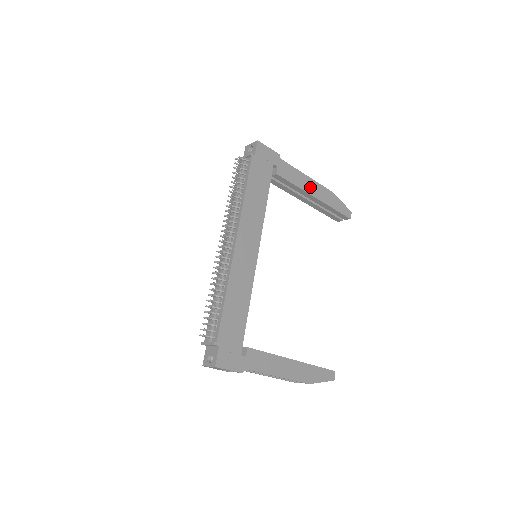
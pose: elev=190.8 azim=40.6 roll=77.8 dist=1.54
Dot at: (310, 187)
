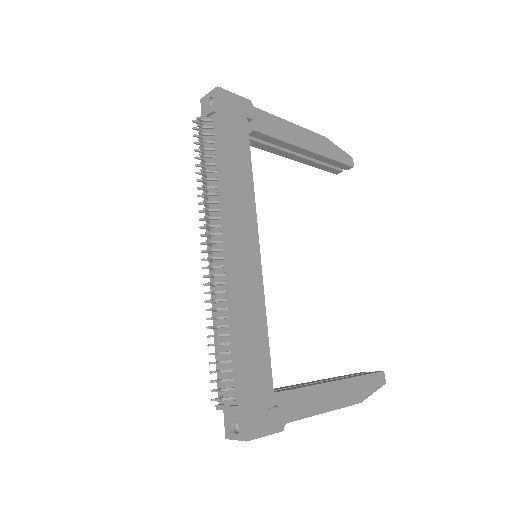
Dot at: (299, 138)
